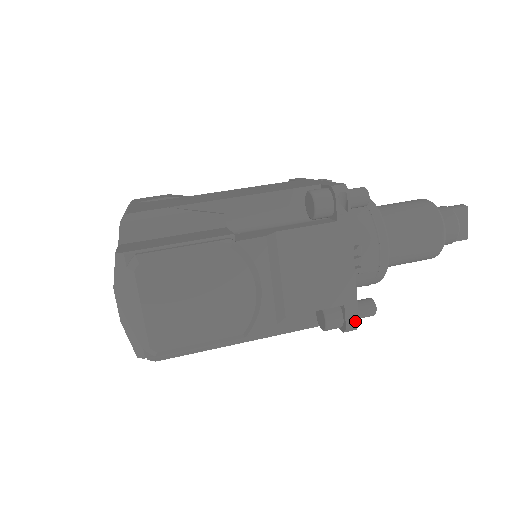
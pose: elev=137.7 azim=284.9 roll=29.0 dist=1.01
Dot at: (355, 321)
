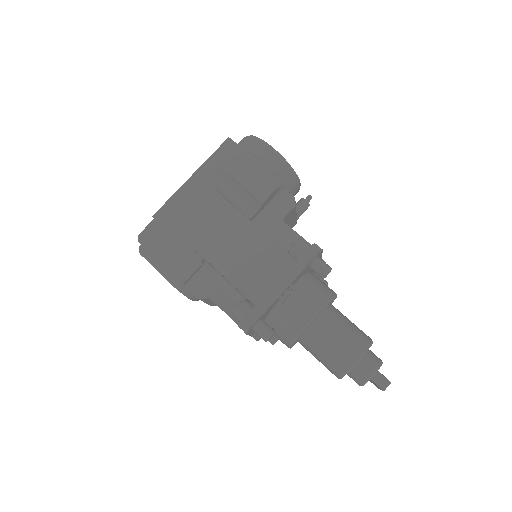
Dot at: occluded
